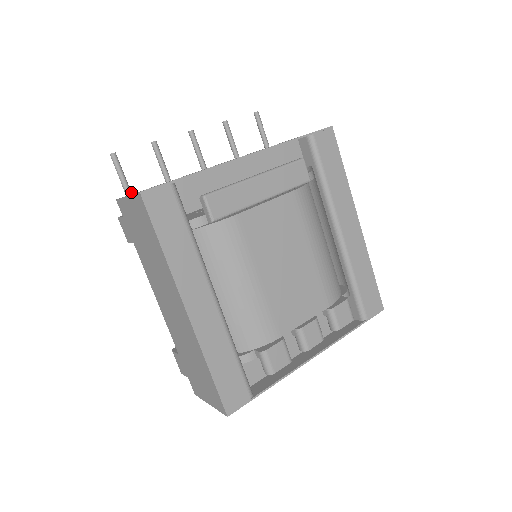
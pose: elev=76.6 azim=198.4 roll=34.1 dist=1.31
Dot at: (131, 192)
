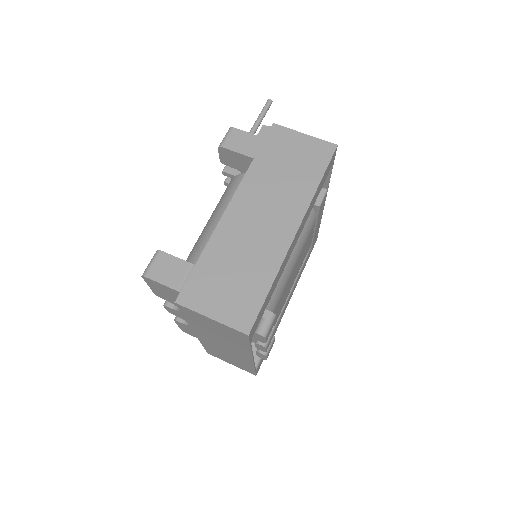
Dot at: (256, 129)
